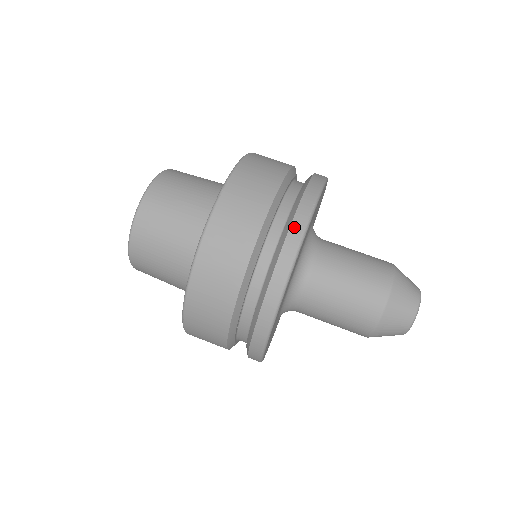
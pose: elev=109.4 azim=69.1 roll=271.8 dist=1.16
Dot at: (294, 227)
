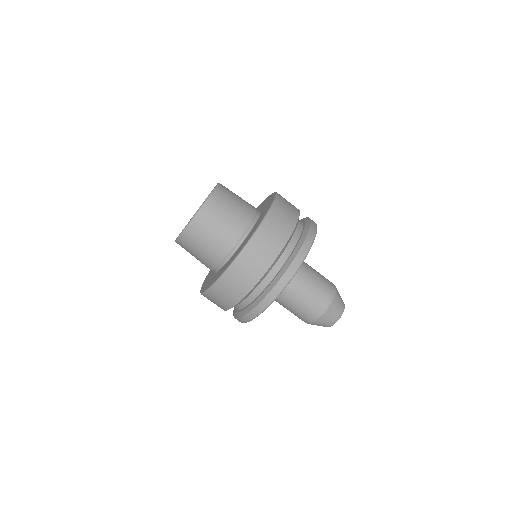
Dot at: (295, 261)
